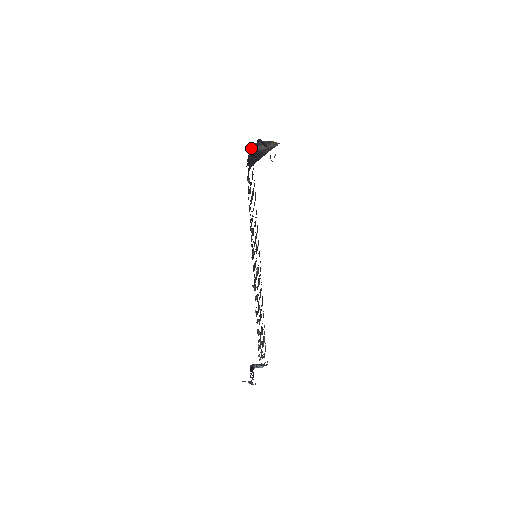
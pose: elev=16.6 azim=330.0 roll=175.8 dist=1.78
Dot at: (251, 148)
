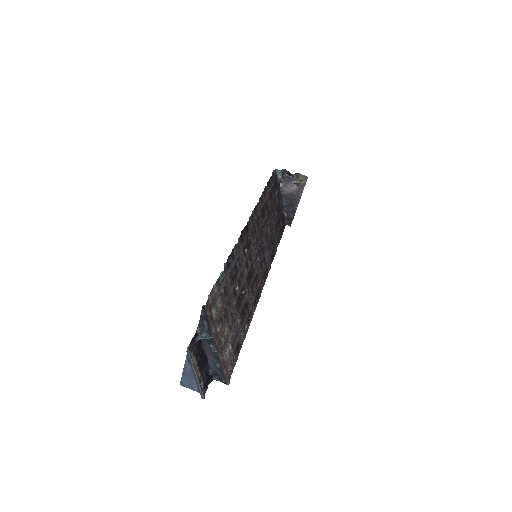
Dot at: (282, 189)
